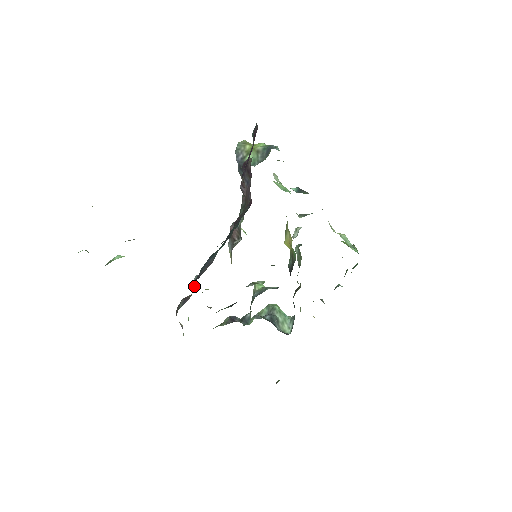
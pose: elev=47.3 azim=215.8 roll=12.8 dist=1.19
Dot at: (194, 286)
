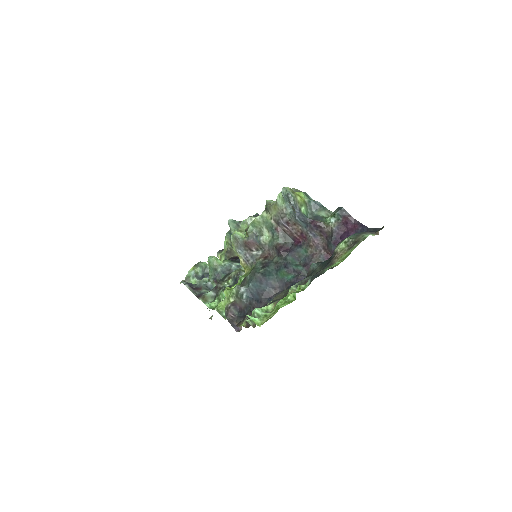
Dot at: (249, 298)
